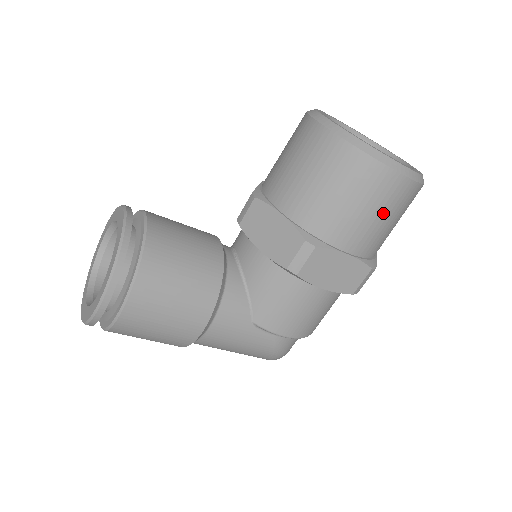
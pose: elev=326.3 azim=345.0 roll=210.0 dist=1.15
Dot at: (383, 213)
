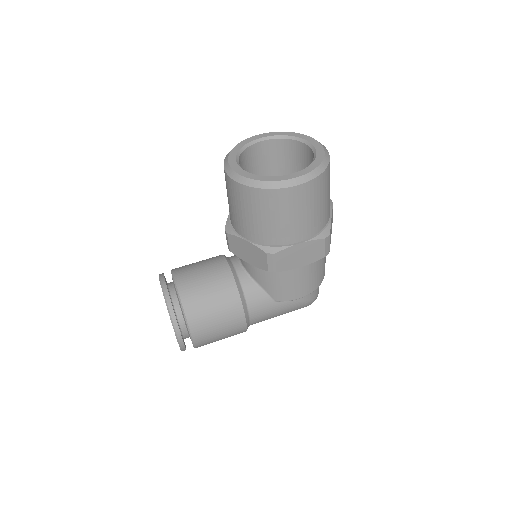
Dot at: (305, 209)
